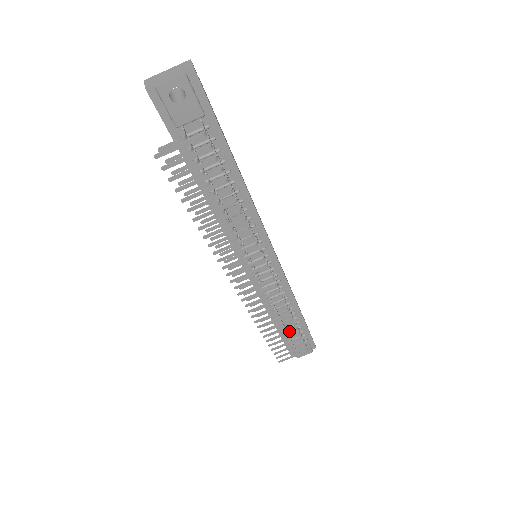
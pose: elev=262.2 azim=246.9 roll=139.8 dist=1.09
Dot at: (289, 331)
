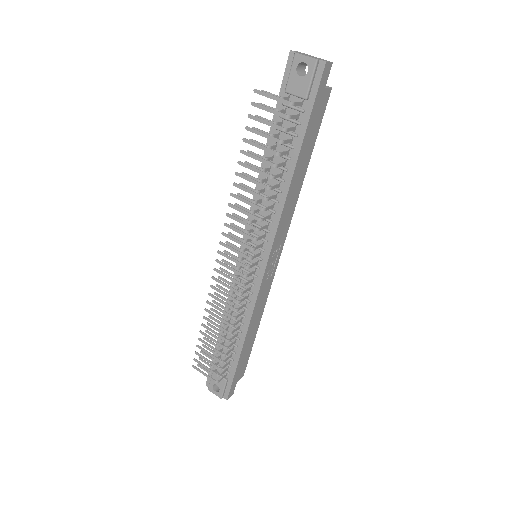
Dot at: (220, 343)
